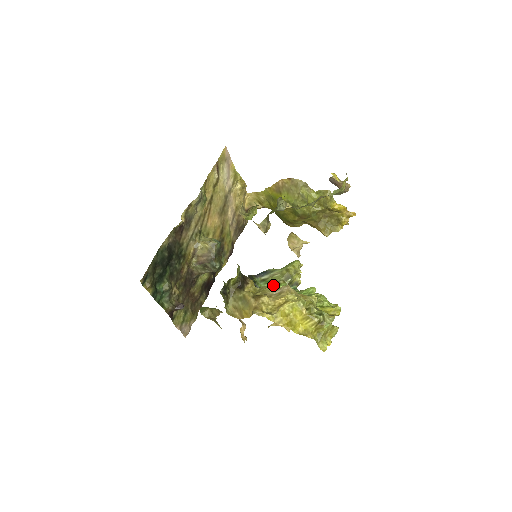
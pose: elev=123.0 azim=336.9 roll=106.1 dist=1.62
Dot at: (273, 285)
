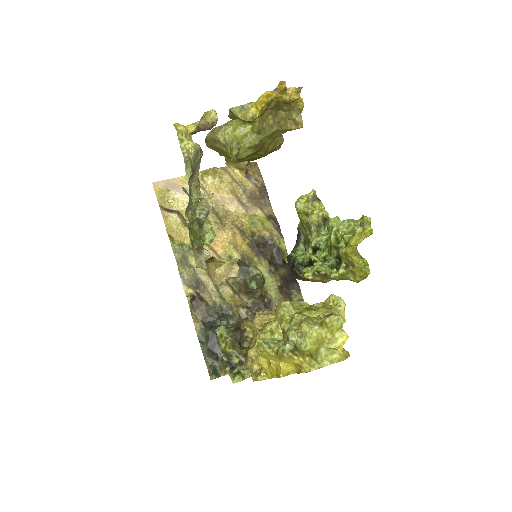
Dot at: occluded
